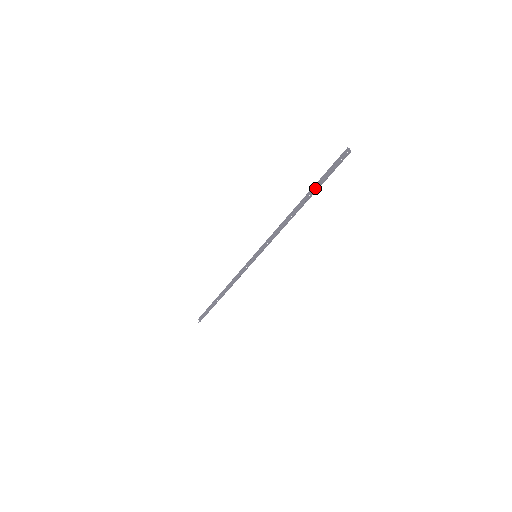
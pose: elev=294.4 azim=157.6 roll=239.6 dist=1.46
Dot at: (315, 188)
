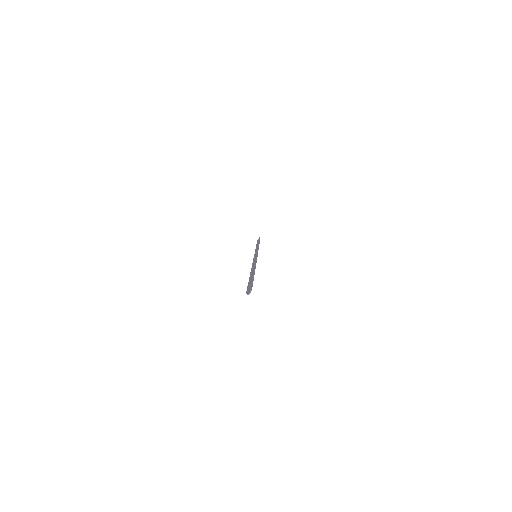
Dot at: occluded
